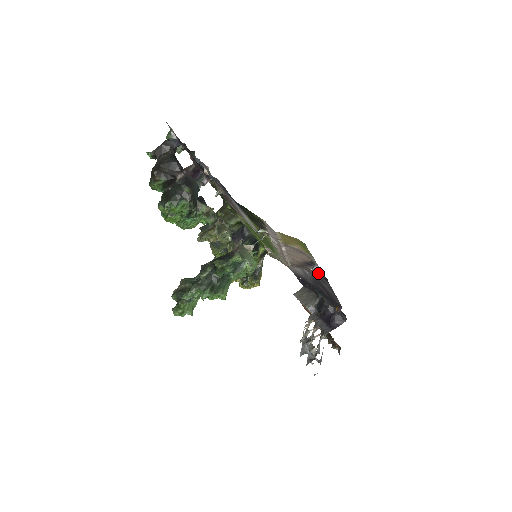
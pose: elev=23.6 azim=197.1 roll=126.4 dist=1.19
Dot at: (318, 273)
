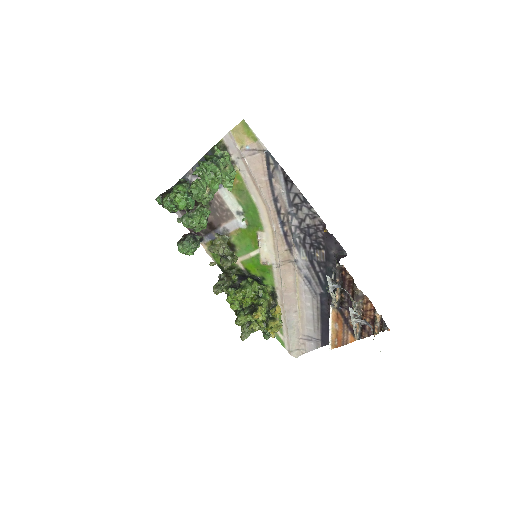
Dot at: (281, 184)
